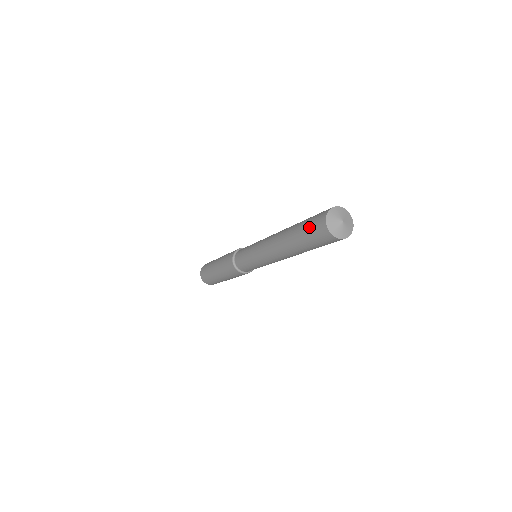
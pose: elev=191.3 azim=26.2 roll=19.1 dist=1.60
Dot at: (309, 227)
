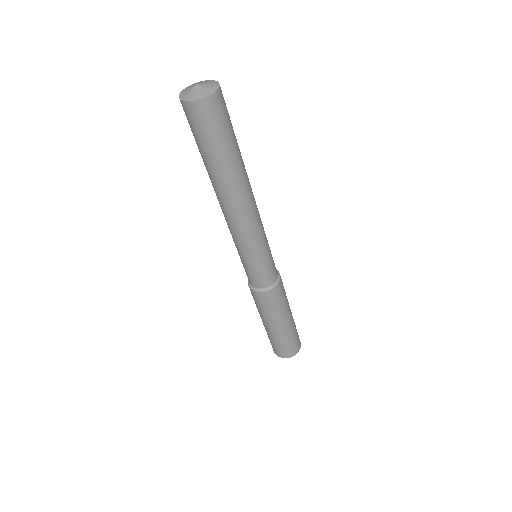
Dot at: (198, 135)
